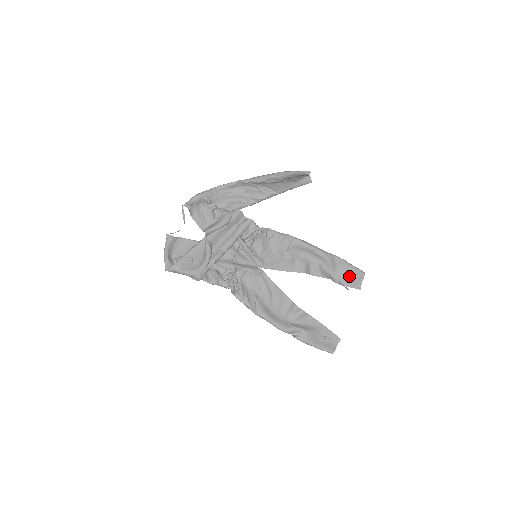
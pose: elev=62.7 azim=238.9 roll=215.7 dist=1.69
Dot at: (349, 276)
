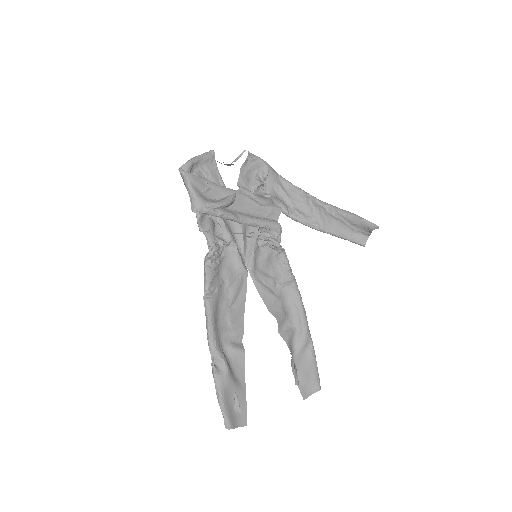
Dot at: (307, 374)
